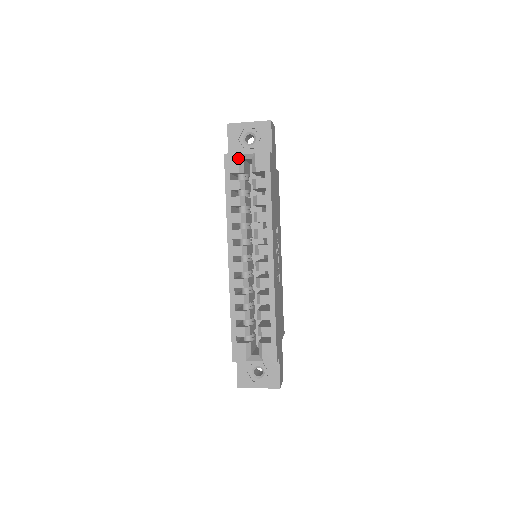
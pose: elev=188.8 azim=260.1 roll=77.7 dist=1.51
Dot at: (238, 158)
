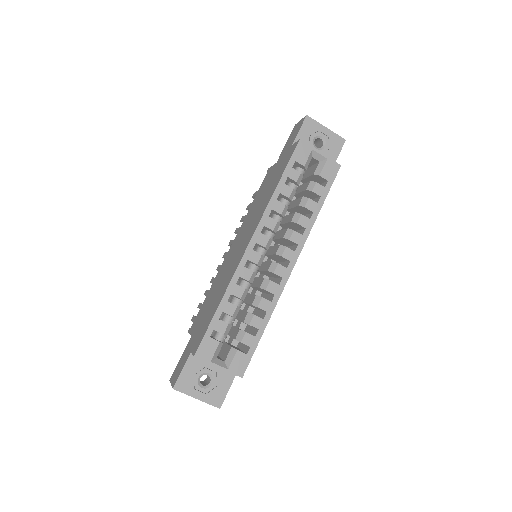
Dot at: (310, 152)
